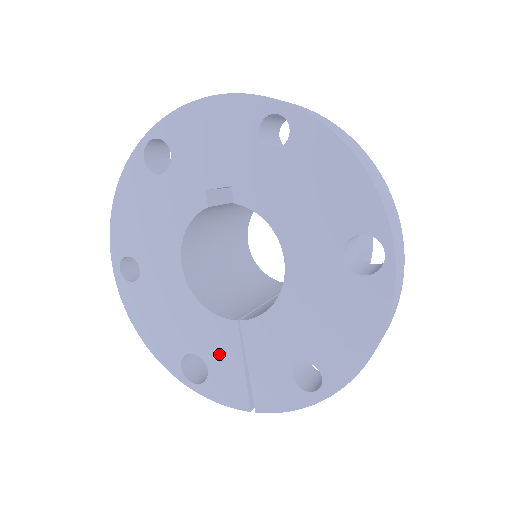
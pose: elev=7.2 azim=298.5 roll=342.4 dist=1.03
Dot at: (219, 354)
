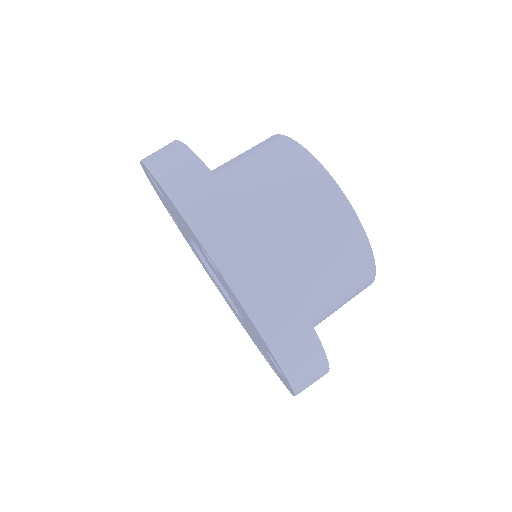
Dot at: occluded
